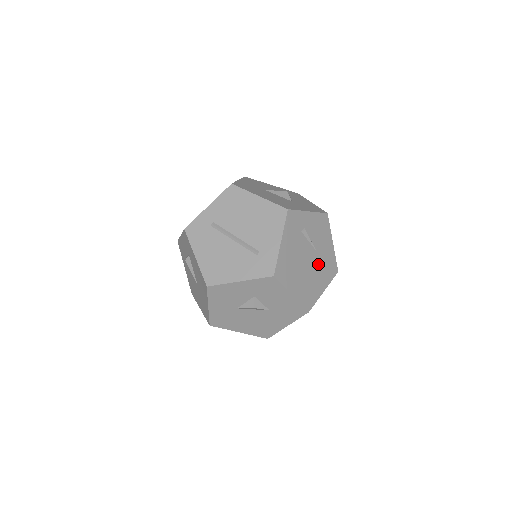
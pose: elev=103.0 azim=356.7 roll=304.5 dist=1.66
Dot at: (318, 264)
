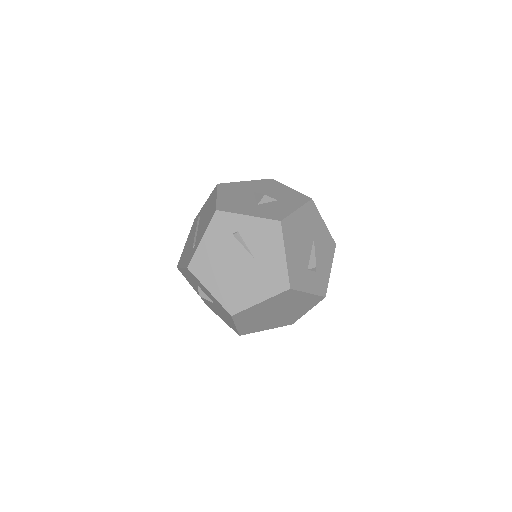
Dot at: (255, 272)
